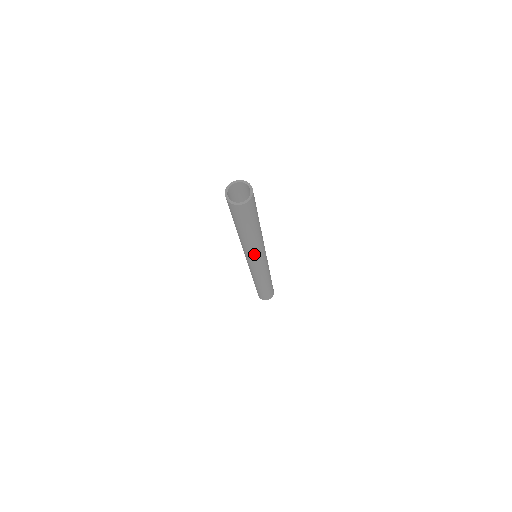
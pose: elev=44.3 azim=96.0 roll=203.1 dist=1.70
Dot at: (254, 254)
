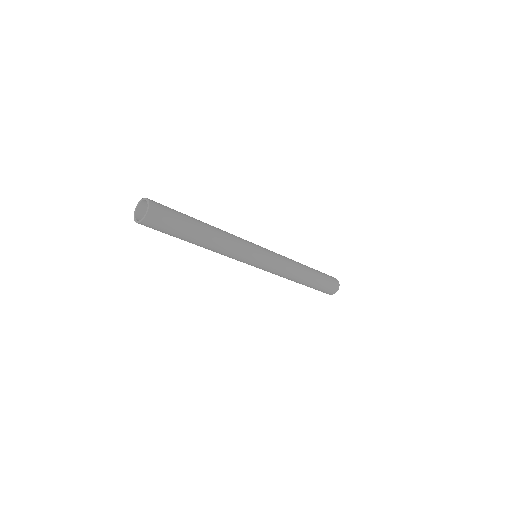
Dot at: (238, 252)
